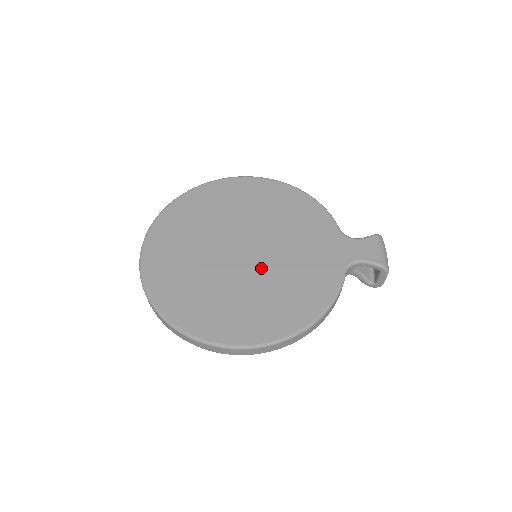
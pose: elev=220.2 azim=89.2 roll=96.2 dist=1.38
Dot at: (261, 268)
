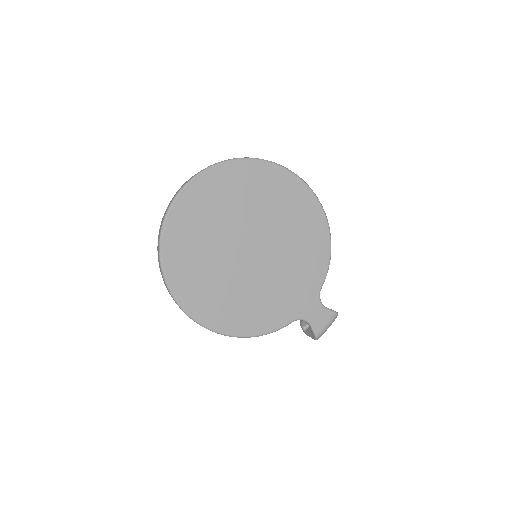
Dot at: (250, 273)
